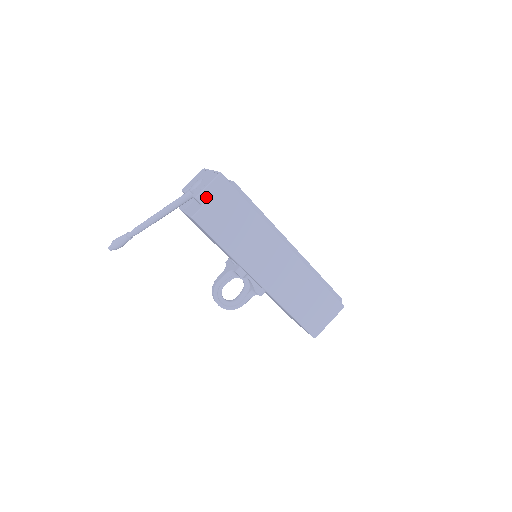
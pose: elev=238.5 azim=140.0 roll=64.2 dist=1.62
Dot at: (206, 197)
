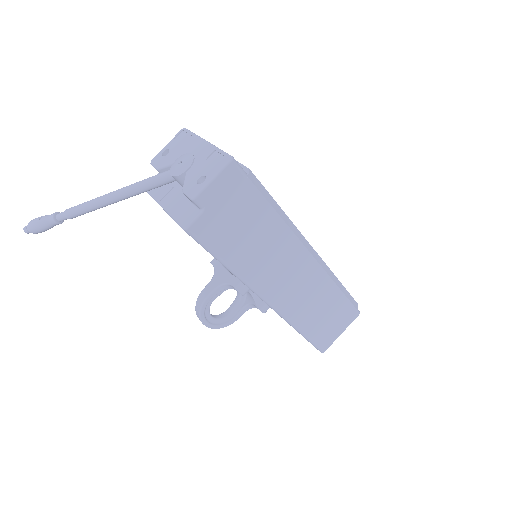
Dot at: (209, 198)
